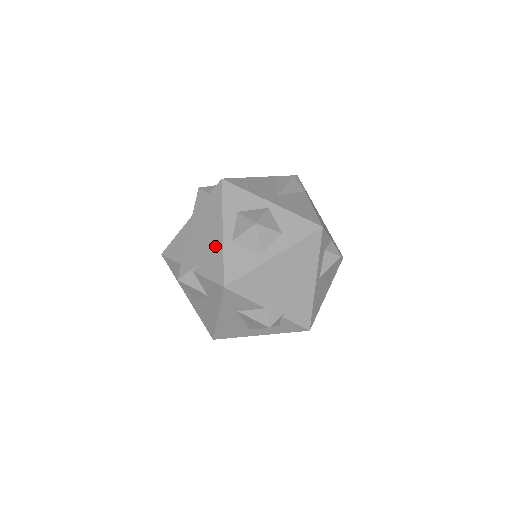
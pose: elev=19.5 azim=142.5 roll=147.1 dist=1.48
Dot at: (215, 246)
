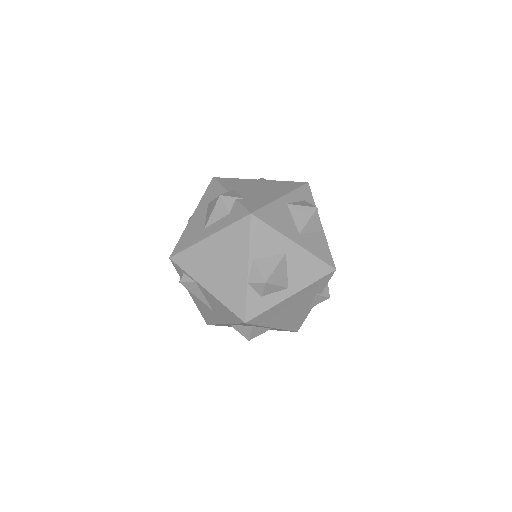
Dot at: occluded
